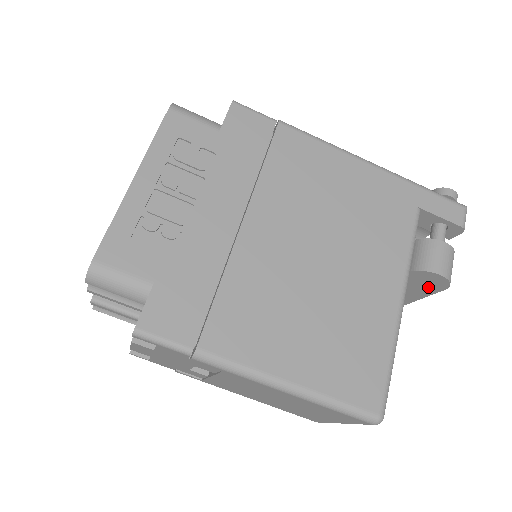
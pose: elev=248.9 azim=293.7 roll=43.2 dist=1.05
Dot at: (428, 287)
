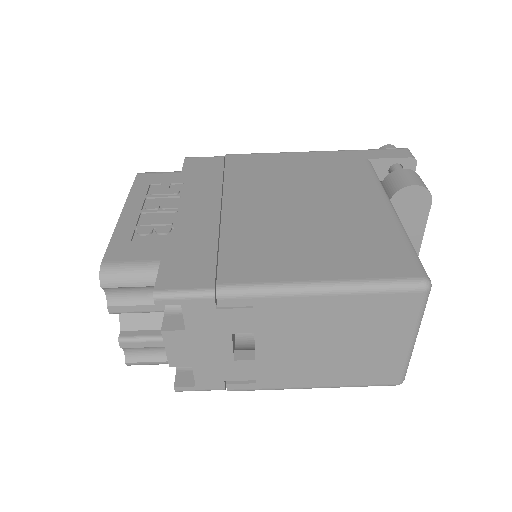
Dot at: (417, 211)
